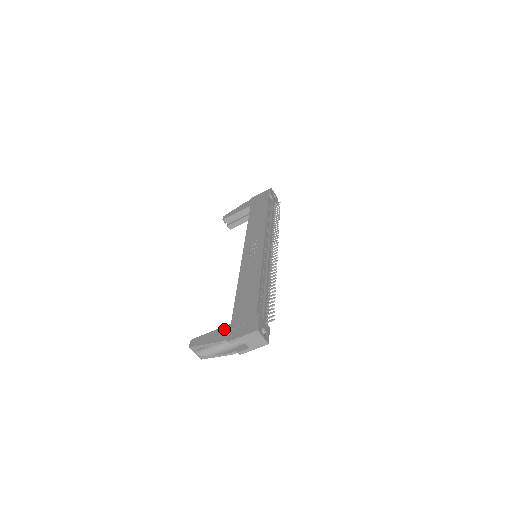
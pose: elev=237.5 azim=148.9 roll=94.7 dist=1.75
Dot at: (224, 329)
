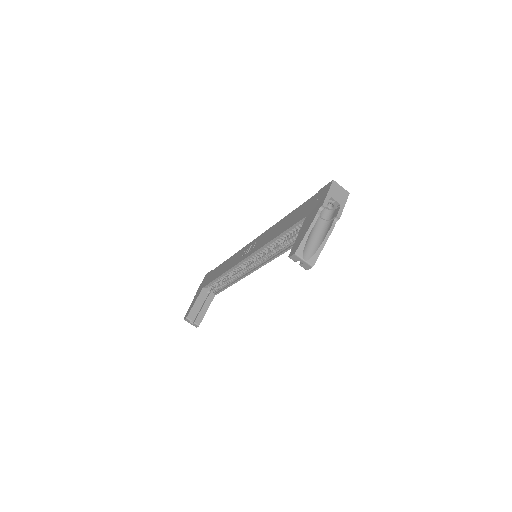
Dot at: (306, 219)
